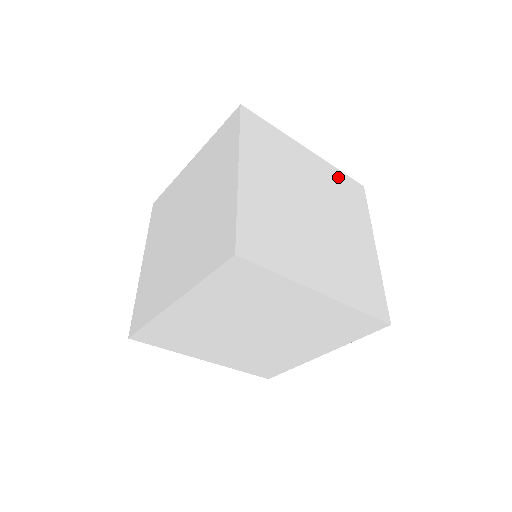
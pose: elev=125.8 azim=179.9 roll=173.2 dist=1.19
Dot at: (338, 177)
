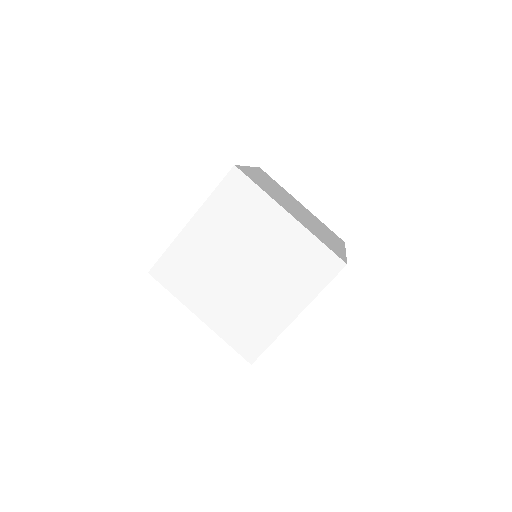
Dot at: (219, 202)
